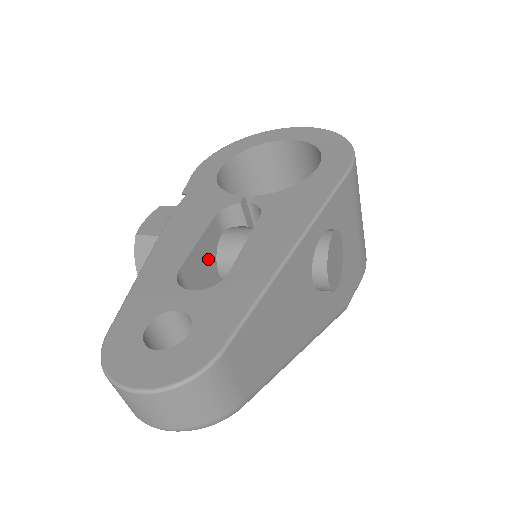
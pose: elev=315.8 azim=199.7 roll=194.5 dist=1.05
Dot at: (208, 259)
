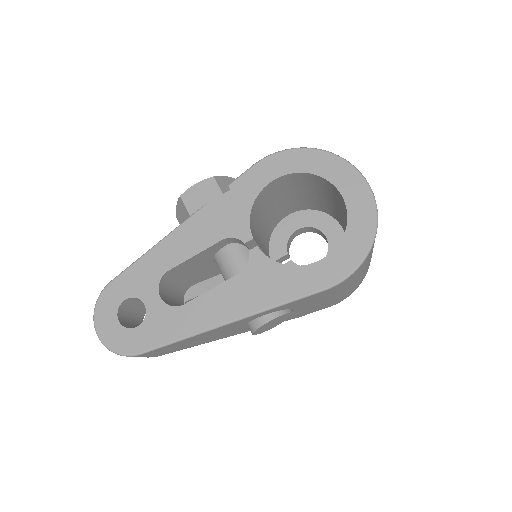
Dot at: (204, 259)
